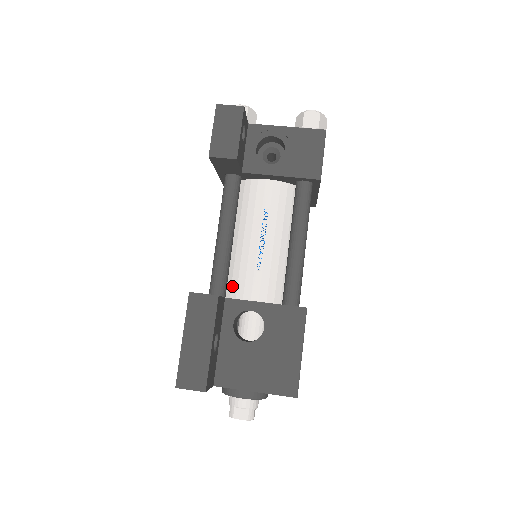
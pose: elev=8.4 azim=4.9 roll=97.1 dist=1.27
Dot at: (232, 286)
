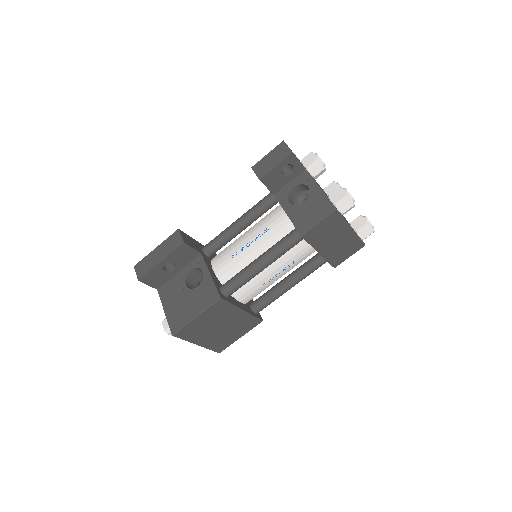
Dot at: (218, 255)
